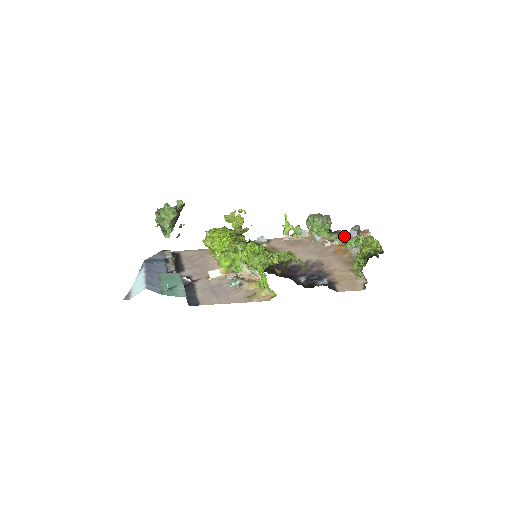
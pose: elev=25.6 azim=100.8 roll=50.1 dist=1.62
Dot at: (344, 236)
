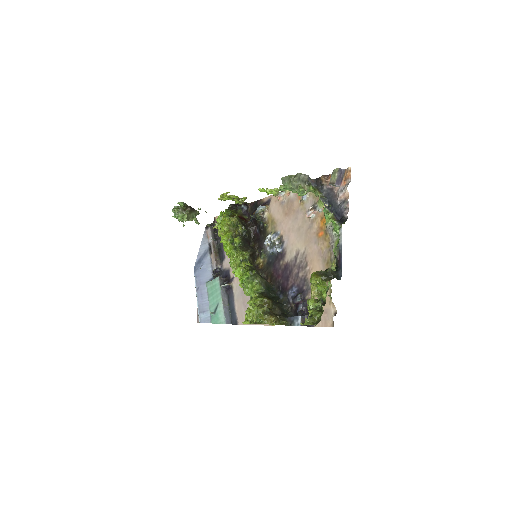
Dot at: (323, 201)
